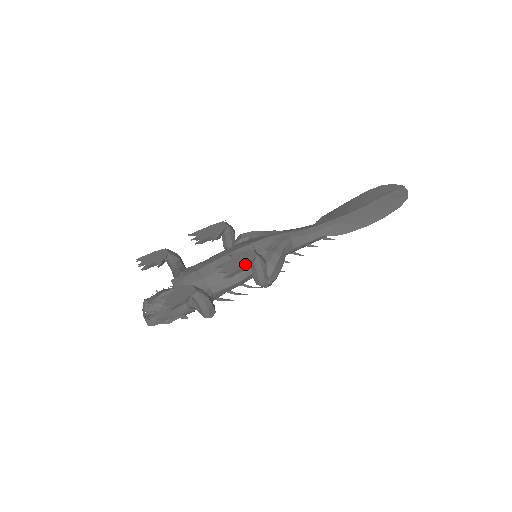
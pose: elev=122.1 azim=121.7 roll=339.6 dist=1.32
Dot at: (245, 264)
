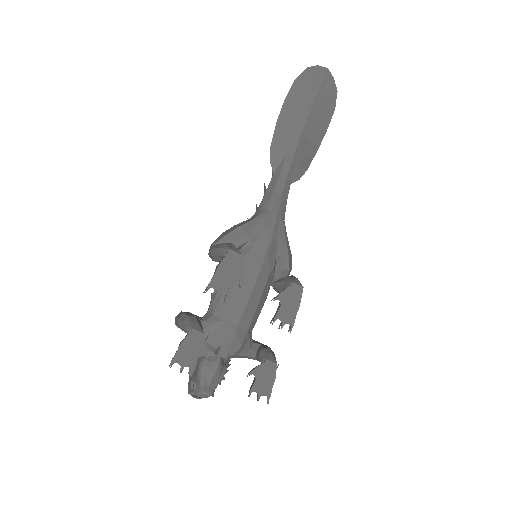
Dot at: (299, 305)
